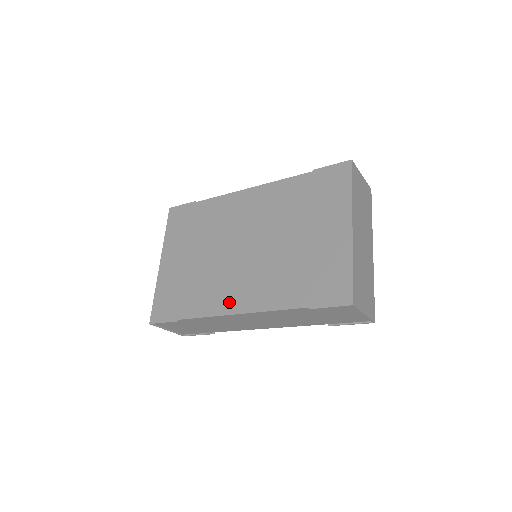
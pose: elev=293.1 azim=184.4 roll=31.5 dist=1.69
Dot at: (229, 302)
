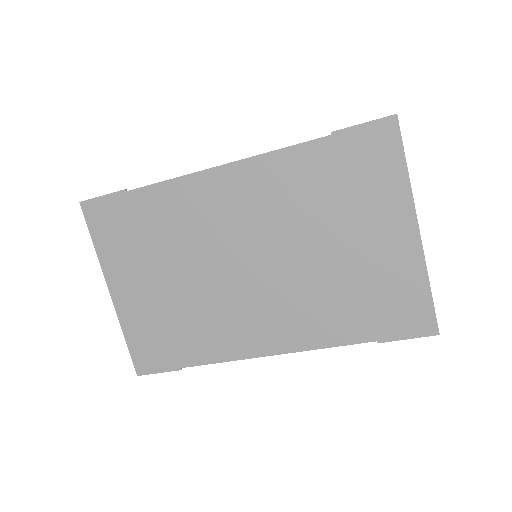
Dot at: (254, 341)
